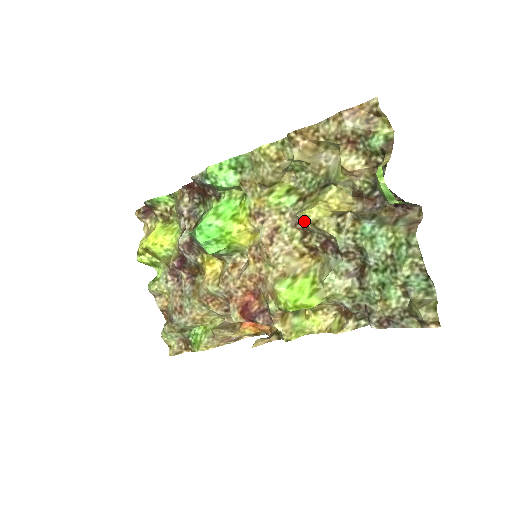
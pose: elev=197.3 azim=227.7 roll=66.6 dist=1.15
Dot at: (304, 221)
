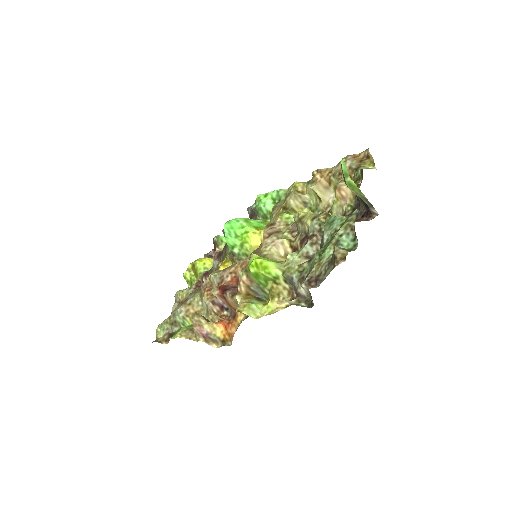
Dot at: (296, 220)
